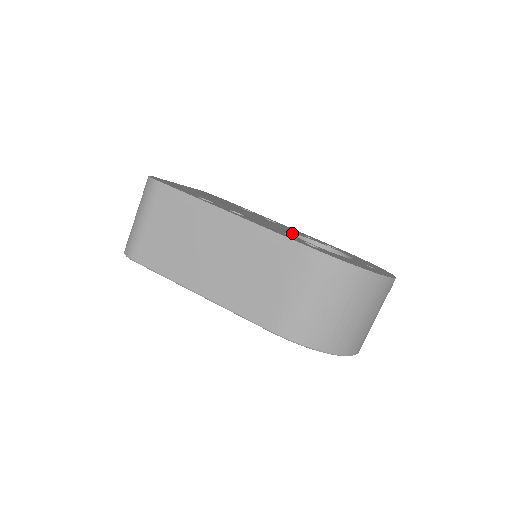
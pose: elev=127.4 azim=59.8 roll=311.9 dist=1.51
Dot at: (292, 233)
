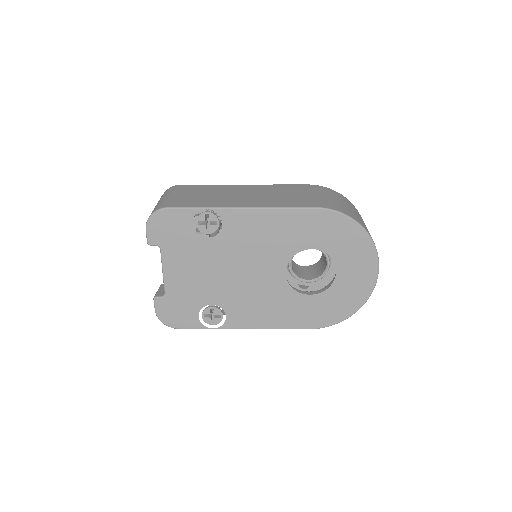
Dot at: occluded
